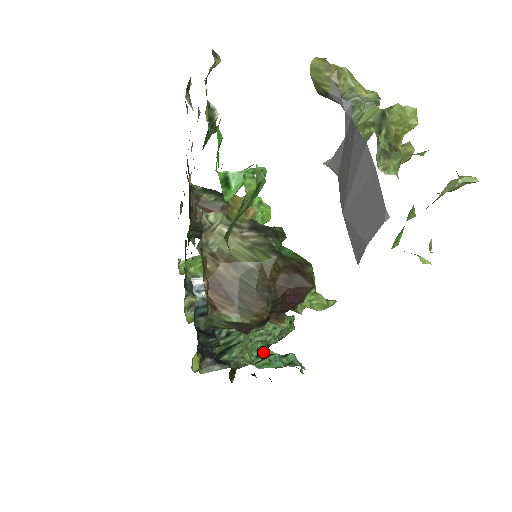
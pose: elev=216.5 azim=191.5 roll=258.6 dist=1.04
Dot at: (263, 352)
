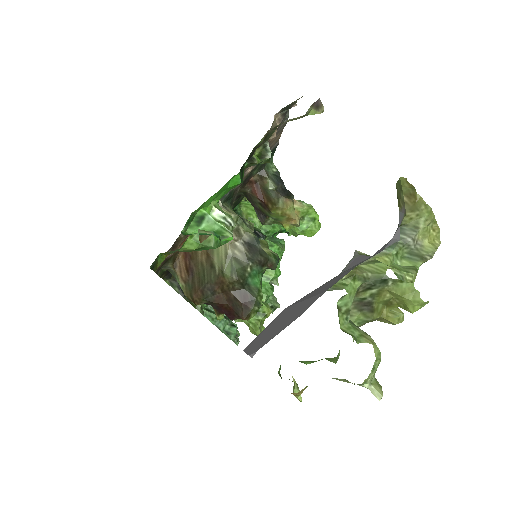
Dot at: occluded
